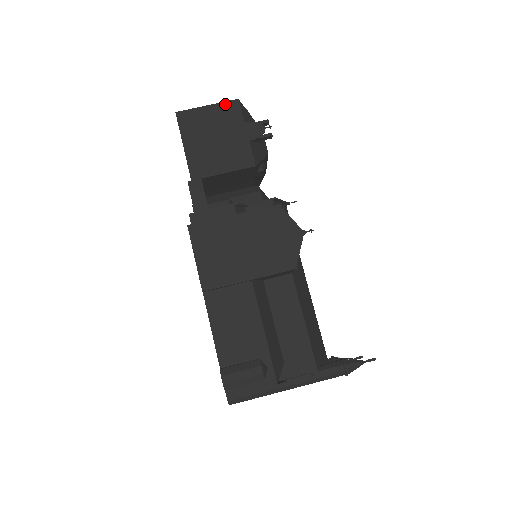
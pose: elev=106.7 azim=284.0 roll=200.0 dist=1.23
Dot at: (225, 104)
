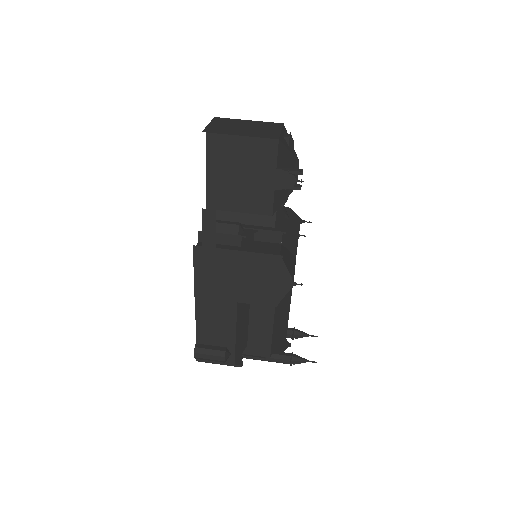
Dot at: (262, 141)
